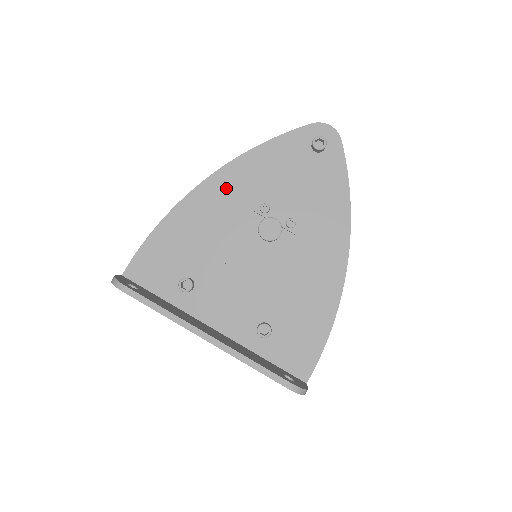
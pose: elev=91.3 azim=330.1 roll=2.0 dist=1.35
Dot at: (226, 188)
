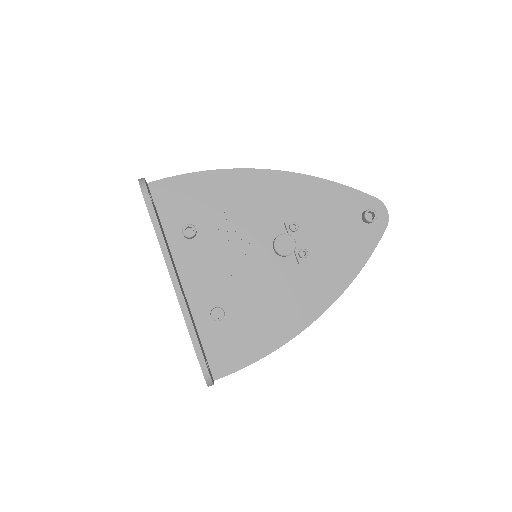
Dot at: (278, 189)
